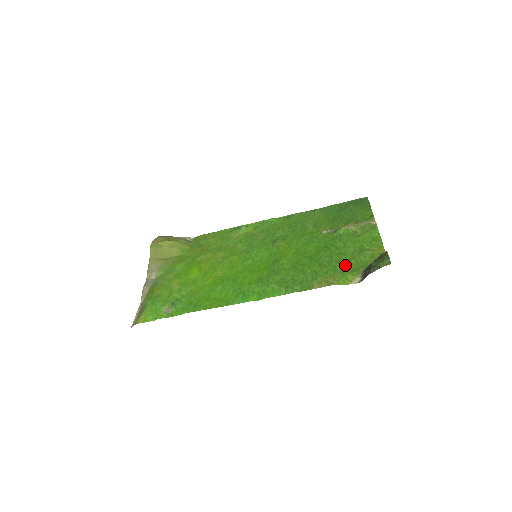
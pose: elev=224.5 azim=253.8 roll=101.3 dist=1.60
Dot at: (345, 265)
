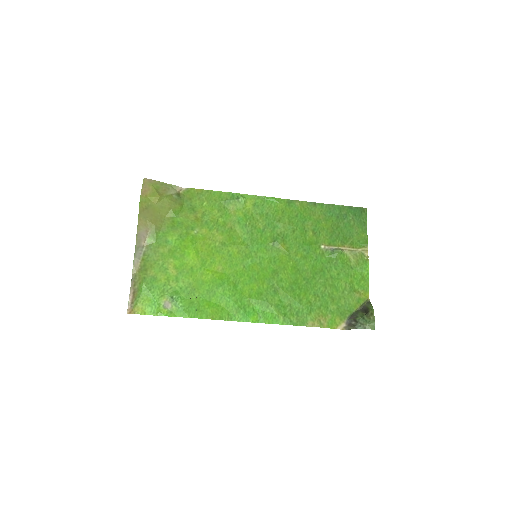
Dot at: (336, 304)
